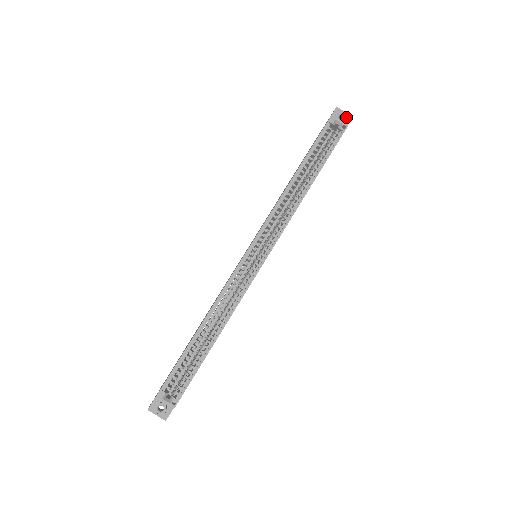
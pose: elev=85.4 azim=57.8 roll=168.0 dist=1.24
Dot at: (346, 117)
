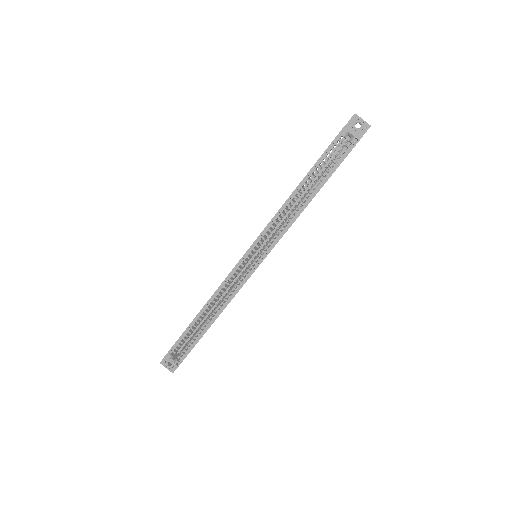
Dot at: (363, 126)
